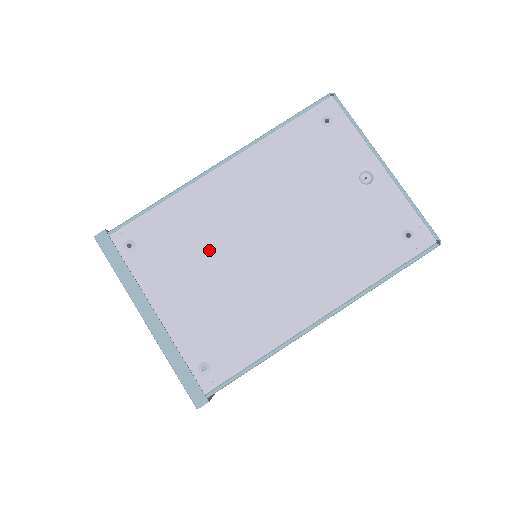
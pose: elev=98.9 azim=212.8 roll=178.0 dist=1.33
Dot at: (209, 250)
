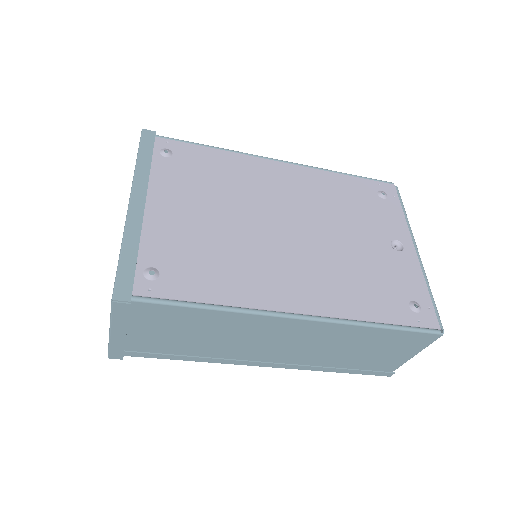
Dot at: (231, 199)
